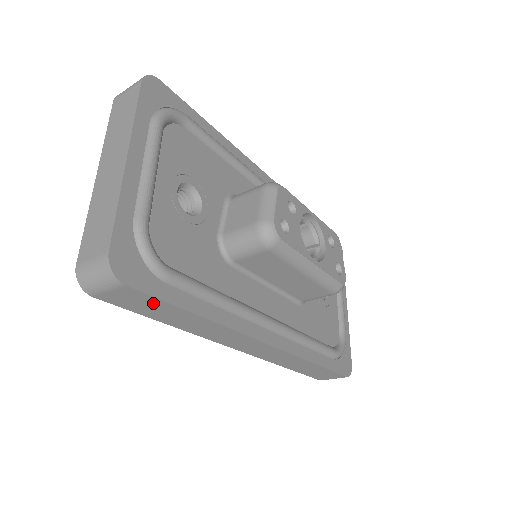
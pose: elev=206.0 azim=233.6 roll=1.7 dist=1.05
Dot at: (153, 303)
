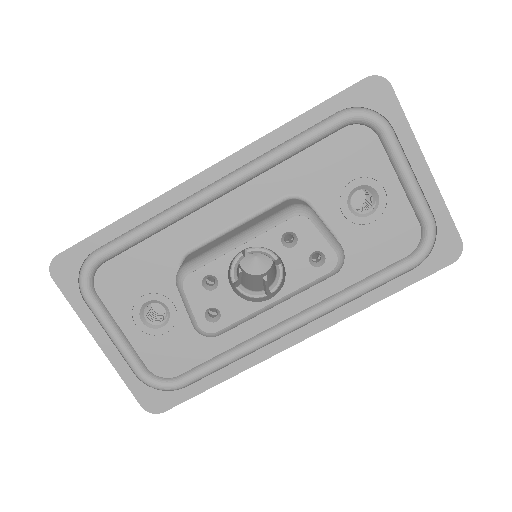
Dot at: occluded
